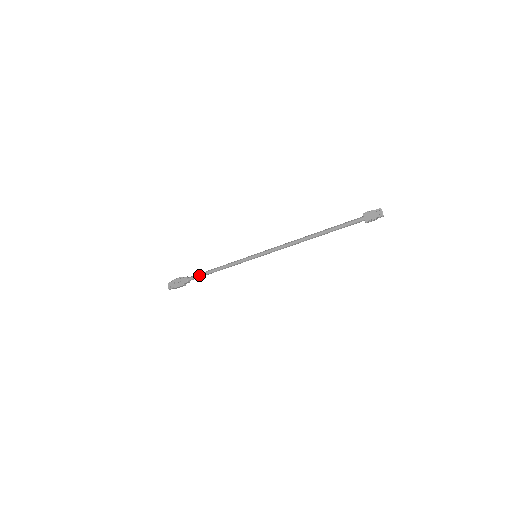
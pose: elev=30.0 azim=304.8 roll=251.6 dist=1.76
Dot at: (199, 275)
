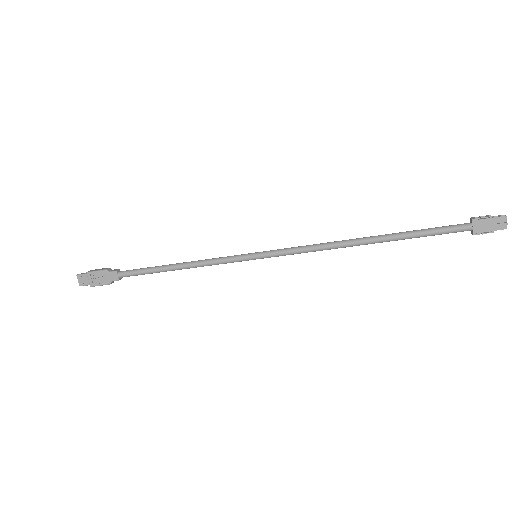
Dot at: (142, 272)
